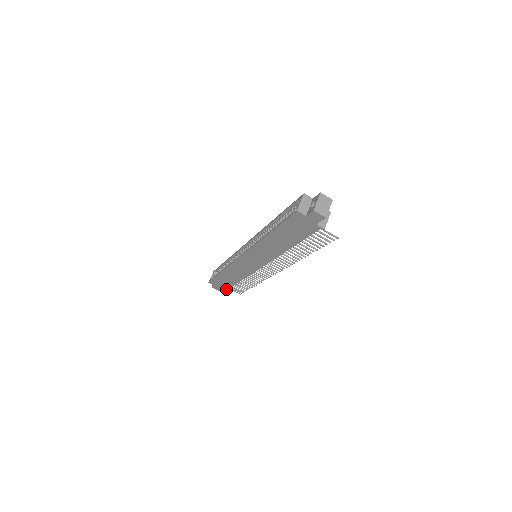
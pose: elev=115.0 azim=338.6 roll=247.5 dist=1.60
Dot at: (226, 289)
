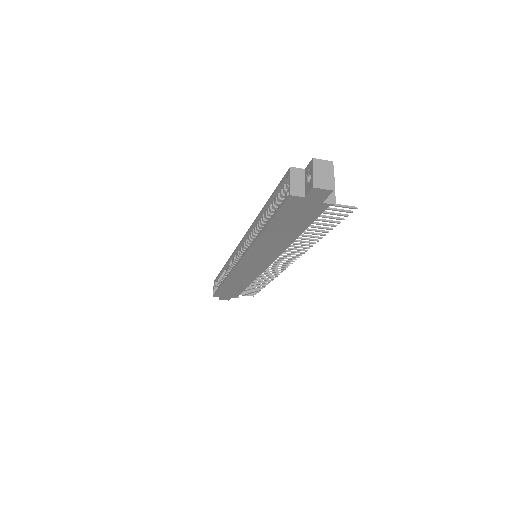
Dot at: (236, 297)
